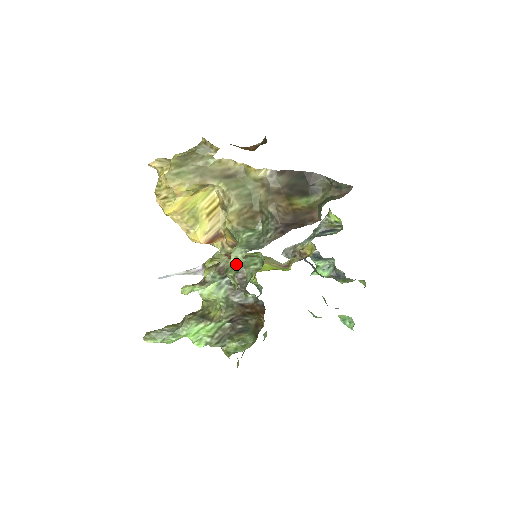
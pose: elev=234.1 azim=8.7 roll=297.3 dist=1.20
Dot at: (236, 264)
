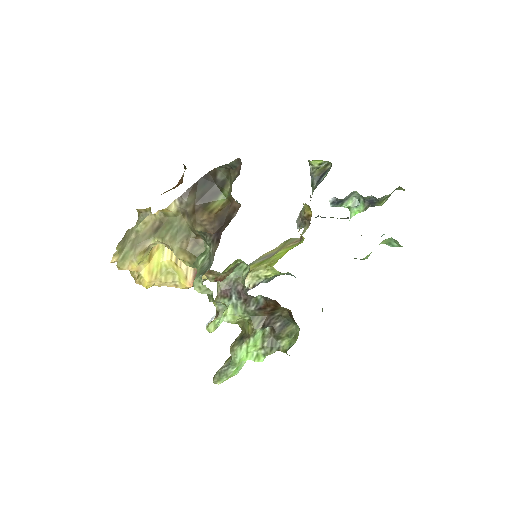
Dot at: (205, 292)
